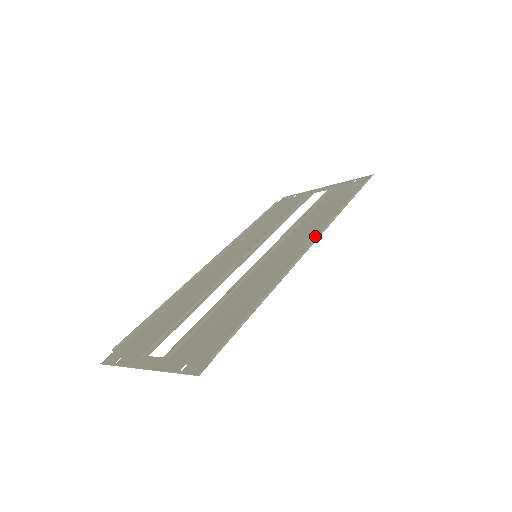
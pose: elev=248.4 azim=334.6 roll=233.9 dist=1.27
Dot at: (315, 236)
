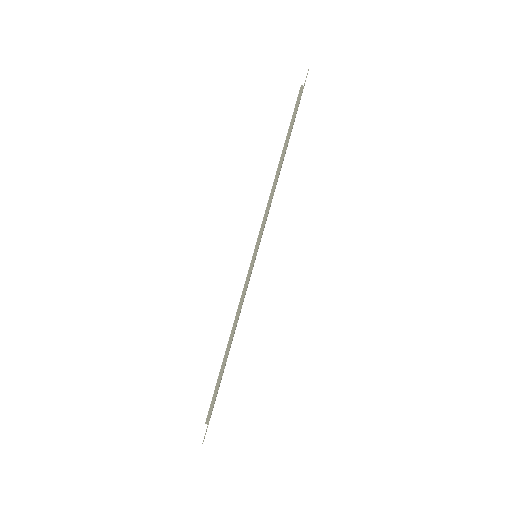
Dot at: (263, 226)
